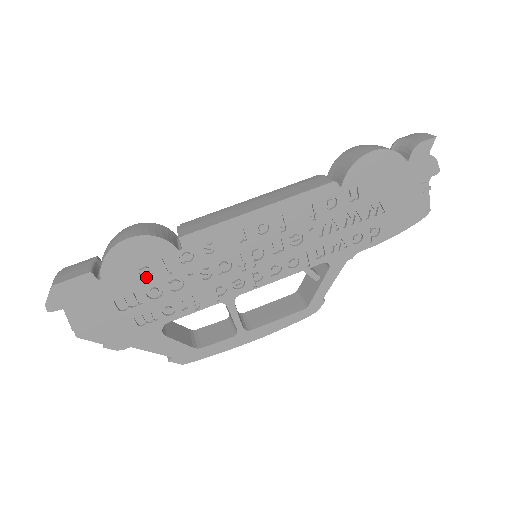
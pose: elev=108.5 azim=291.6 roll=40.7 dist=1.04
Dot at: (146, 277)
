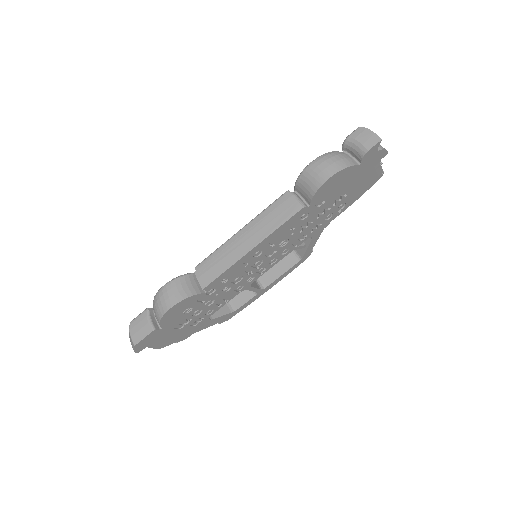
Dot at: (189, 312)
